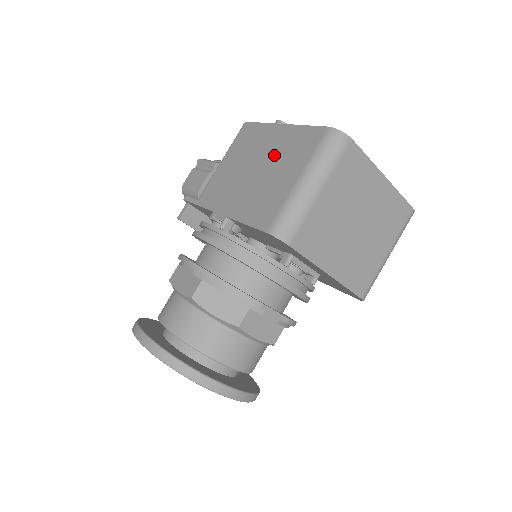
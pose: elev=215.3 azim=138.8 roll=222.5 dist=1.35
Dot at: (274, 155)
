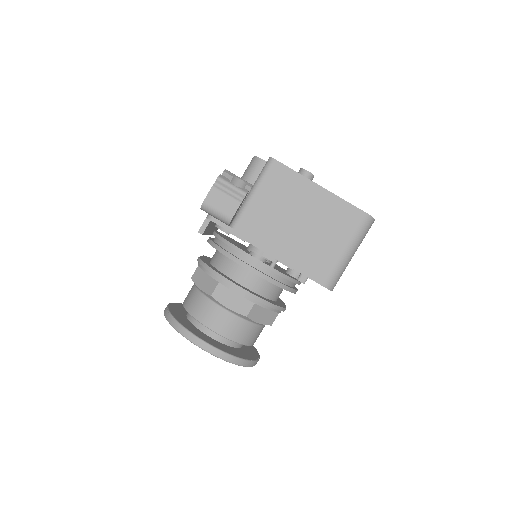
Dot at: (318, 217)
